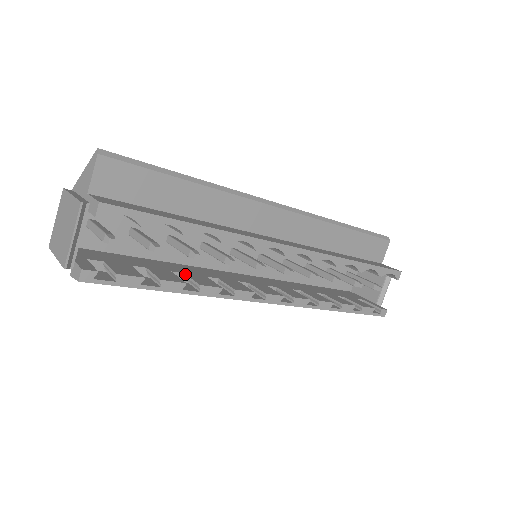
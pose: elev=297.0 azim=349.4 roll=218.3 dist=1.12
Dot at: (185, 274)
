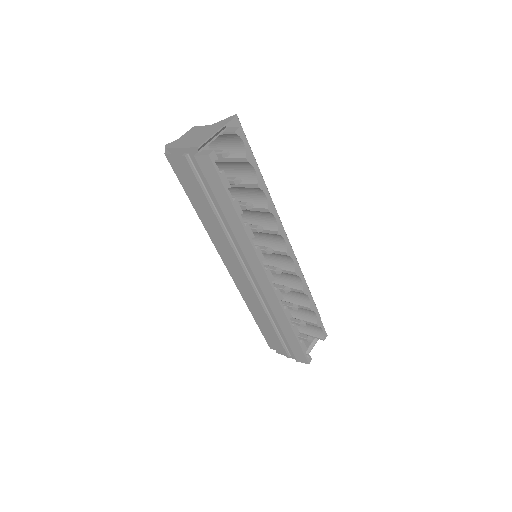
Dot at: occluded
